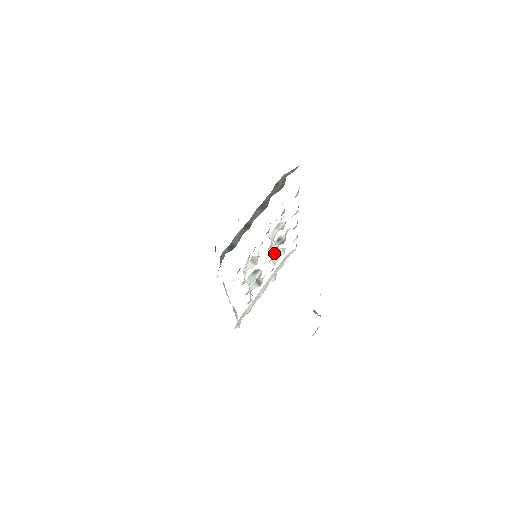
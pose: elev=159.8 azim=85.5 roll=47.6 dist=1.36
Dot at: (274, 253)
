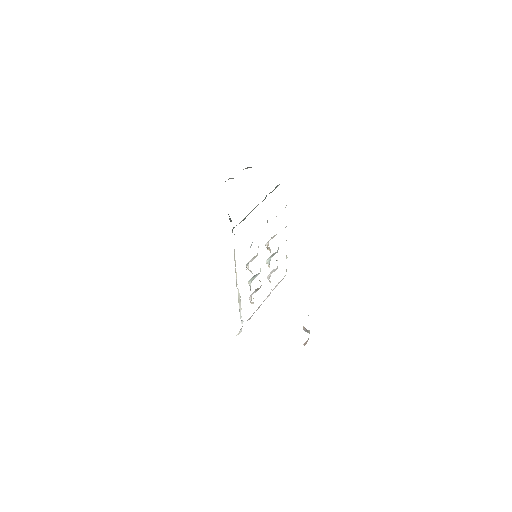
Dot at: (269, 263)
